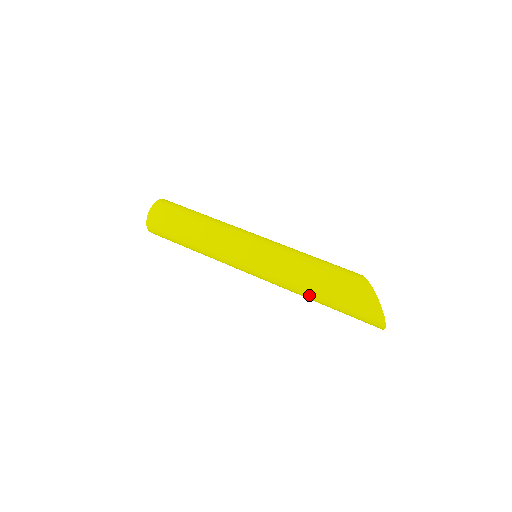
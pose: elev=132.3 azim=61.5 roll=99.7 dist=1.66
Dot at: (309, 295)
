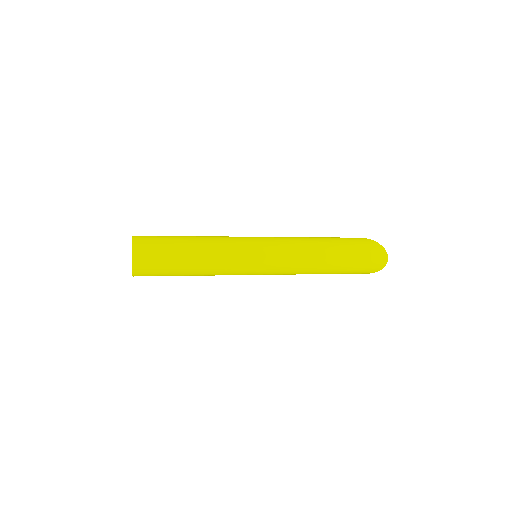
Dot at: (324, 258)
